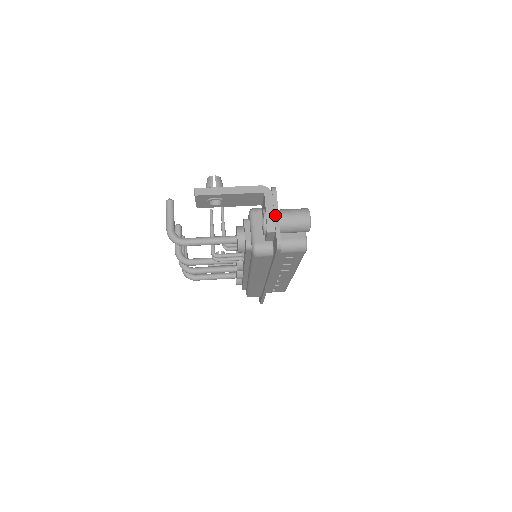
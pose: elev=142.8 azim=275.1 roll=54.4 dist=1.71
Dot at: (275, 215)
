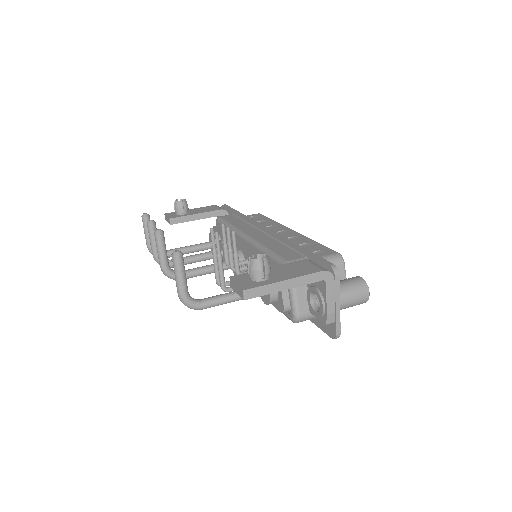
Dot at: (336, 306)
